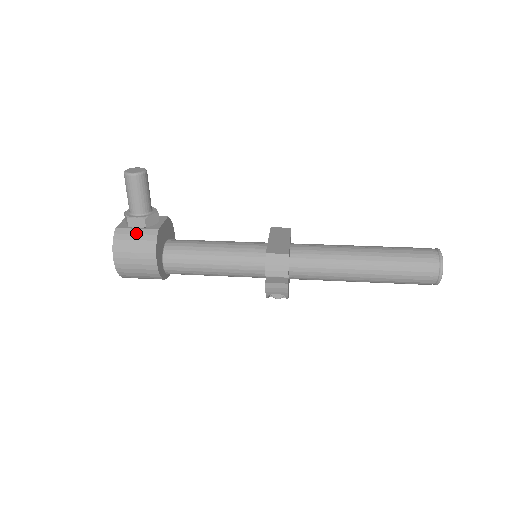
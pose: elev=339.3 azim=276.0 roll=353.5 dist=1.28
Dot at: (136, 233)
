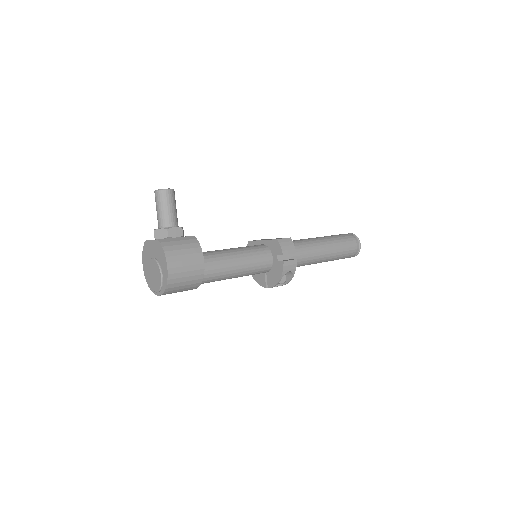
Dot at: (179, 240)
